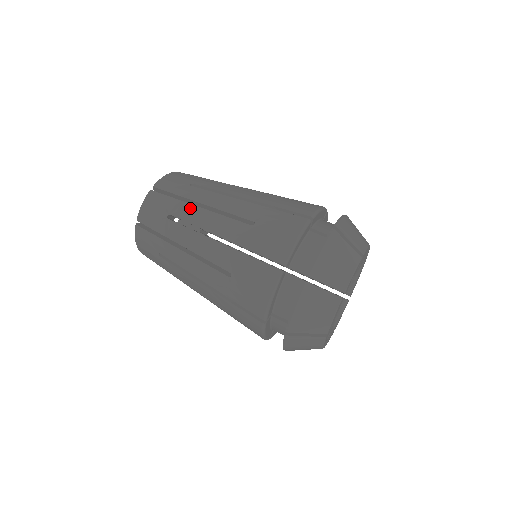
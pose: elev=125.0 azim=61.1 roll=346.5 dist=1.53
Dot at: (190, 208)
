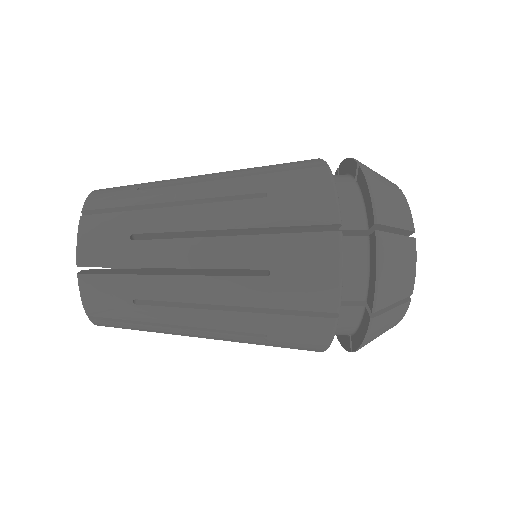
Dot at: (161, 213)
